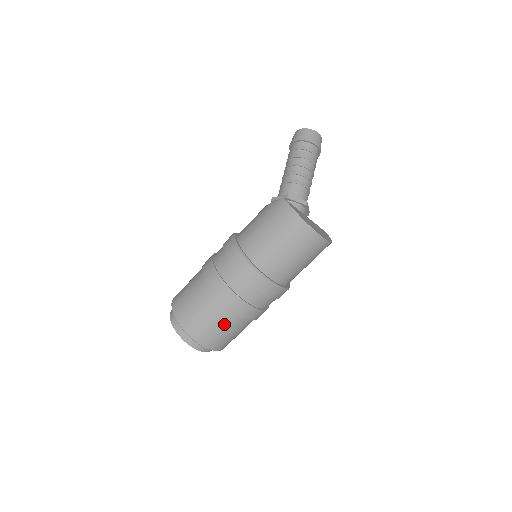
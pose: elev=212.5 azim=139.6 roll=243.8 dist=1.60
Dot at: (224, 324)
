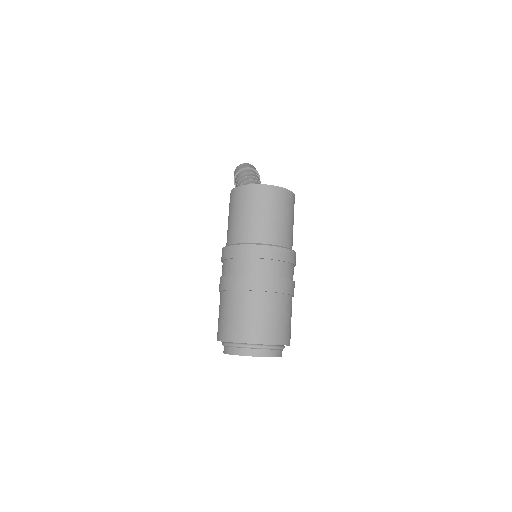
Dot at: (257, 309)
